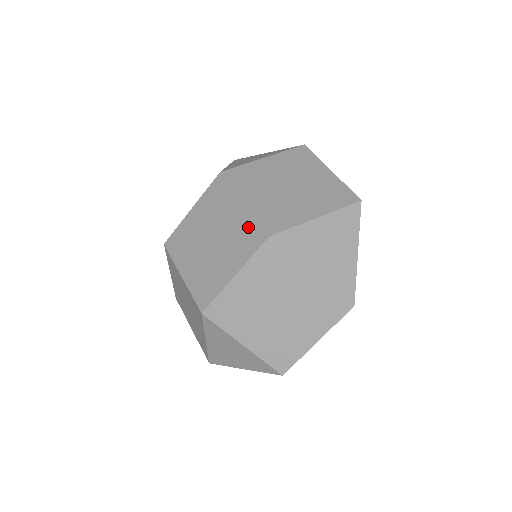
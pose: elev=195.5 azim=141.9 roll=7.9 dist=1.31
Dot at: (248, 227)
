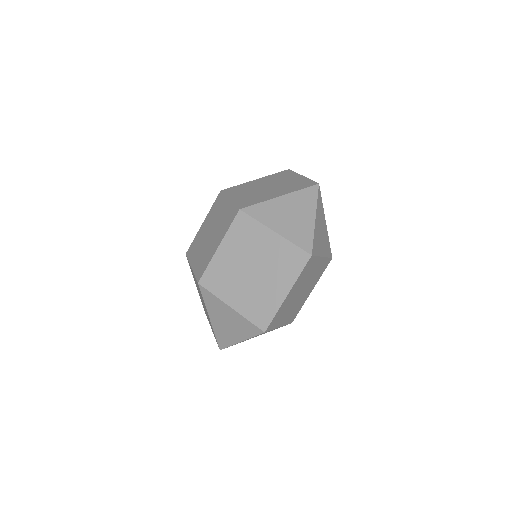
Dot at: (230, 212)
